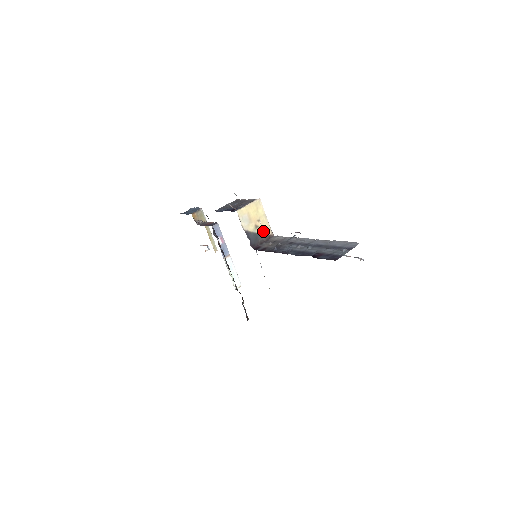
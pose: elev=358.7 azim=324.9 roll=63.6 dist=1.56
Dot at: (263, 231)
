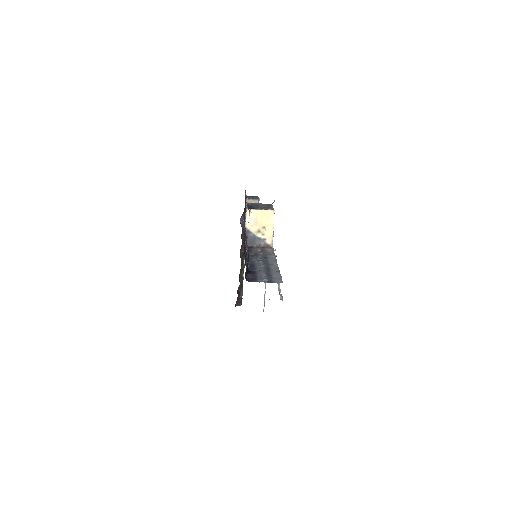
Dot at: (264, 238)
